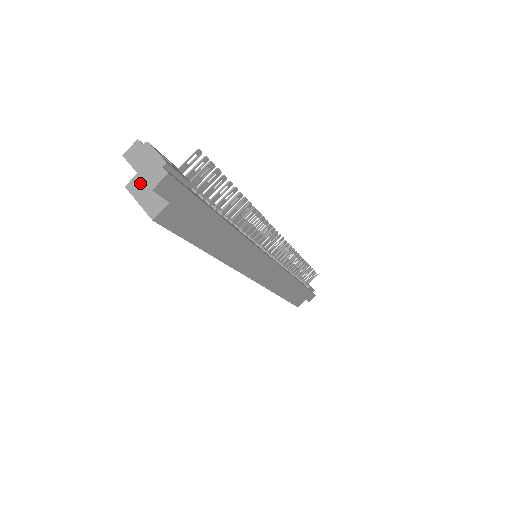
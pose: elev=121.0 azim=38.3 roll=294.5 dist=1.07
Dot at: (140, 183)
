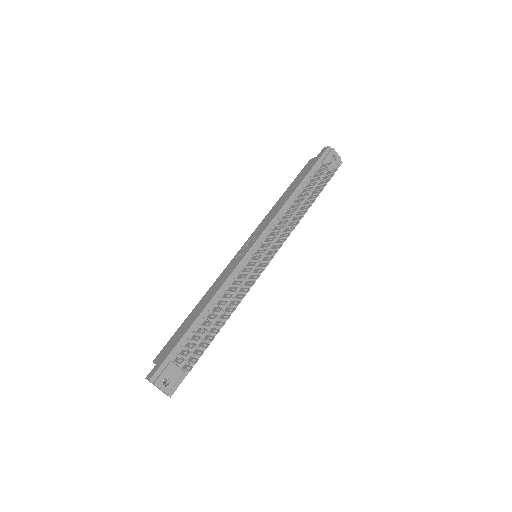
Dot at: occluded
